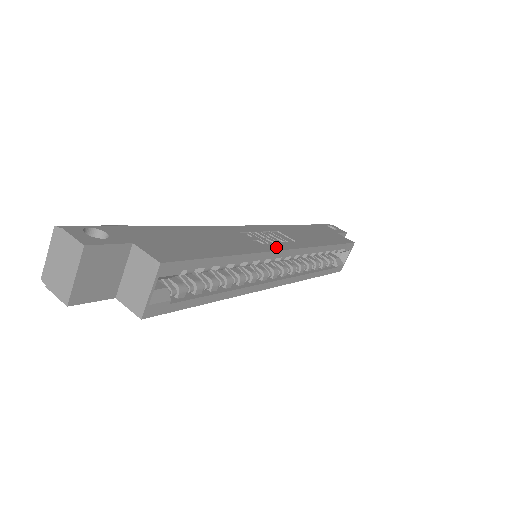
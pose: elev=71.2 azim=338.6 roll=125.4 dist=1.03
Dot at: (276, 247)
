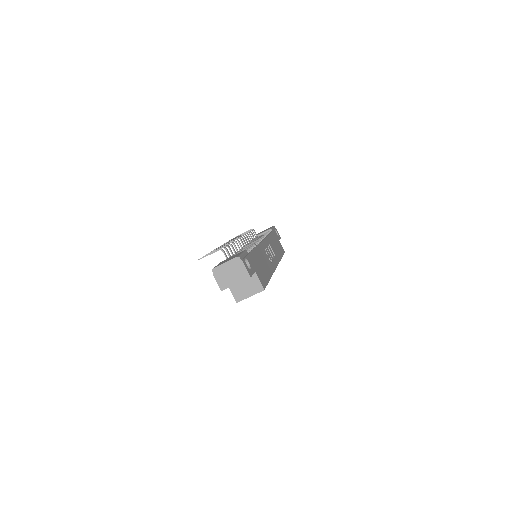
Dot at: (274, 266)
